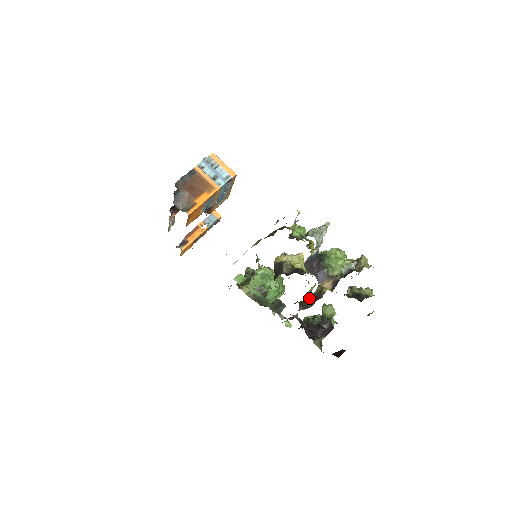
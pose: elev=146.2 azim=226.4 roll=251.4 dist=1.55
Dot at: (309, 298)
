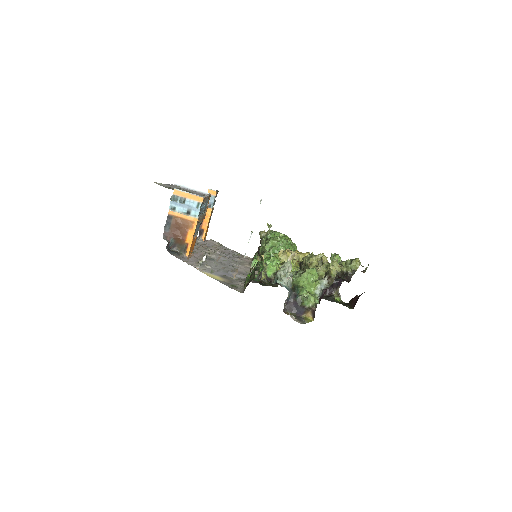
Dot at: occluded
